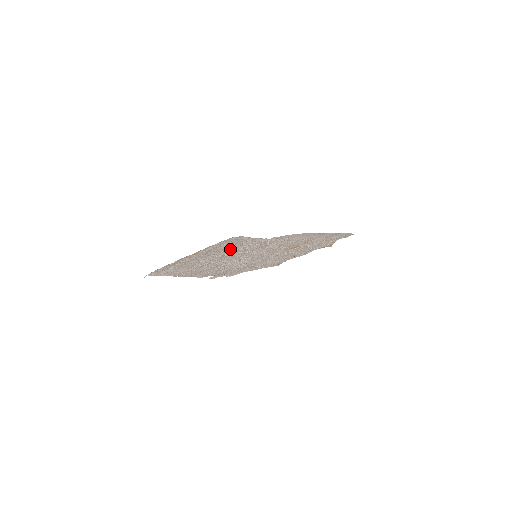
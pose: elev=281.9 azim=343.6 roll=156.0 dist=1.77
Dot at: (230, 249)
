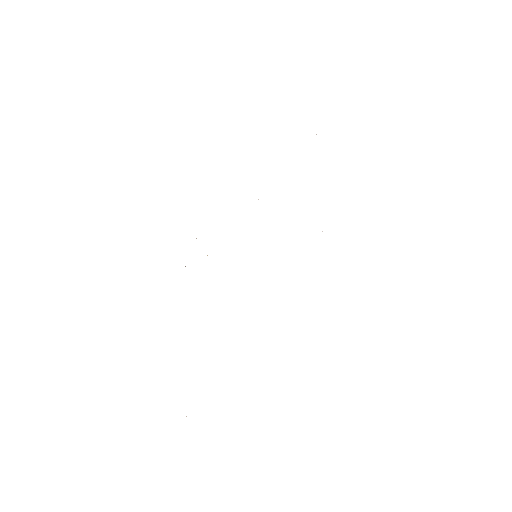
Dot at: occluded
